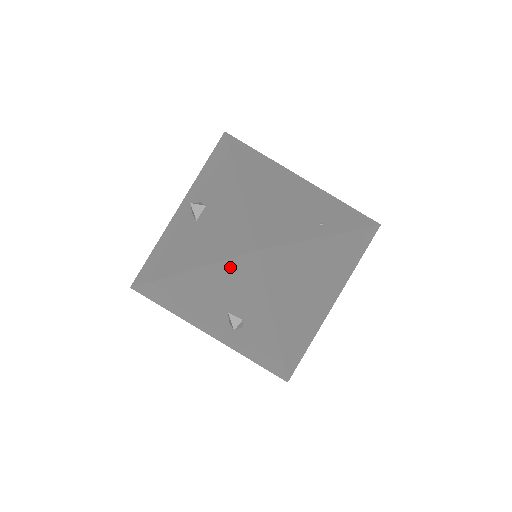
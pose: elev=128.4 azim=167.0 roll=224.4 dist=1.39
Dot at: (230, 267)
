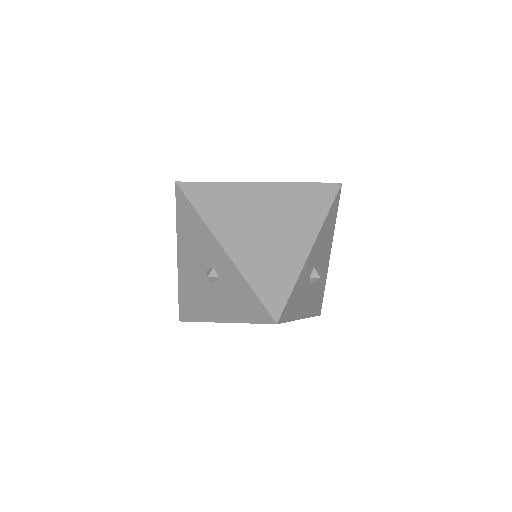
Dot at: (180, 216)
